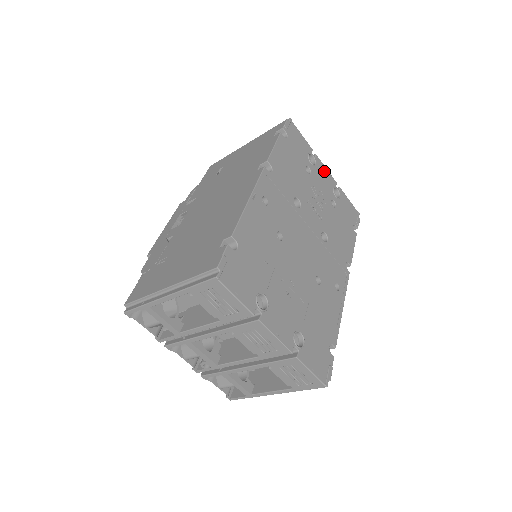
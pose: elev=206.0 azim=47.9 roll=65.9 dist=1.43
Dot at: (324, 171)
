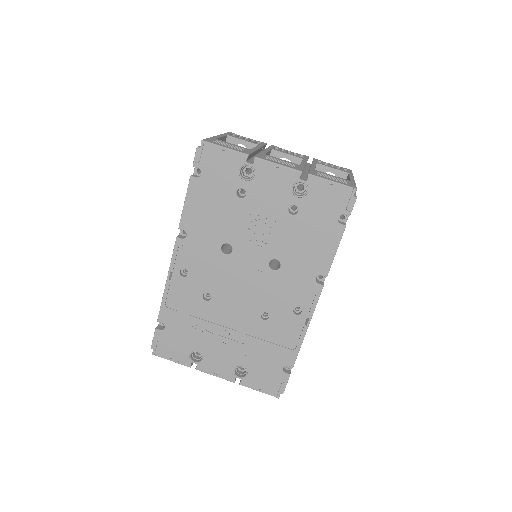
Dot at: (273, 172)
